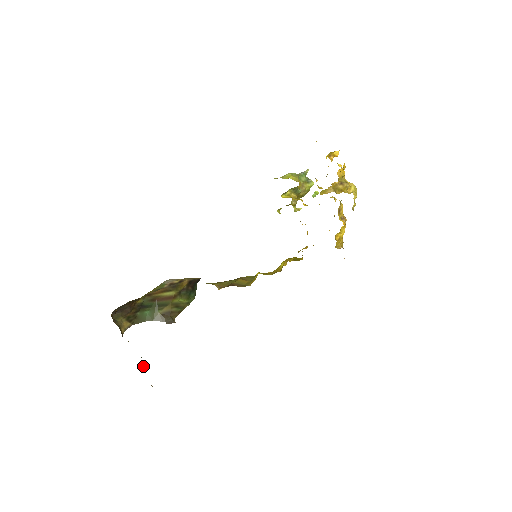
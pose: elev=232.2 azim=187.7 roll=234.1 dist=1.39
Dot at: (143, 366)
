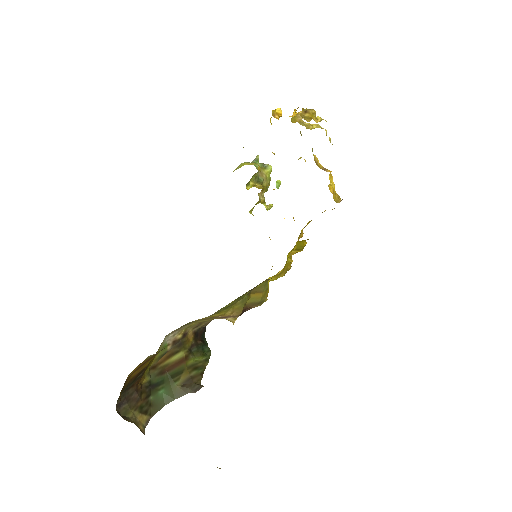
Dot at: occluded
